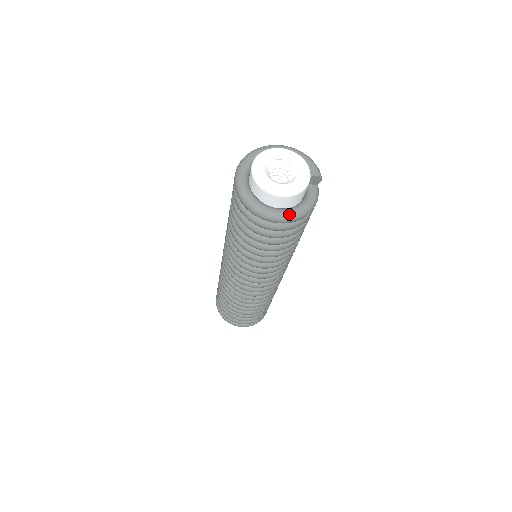
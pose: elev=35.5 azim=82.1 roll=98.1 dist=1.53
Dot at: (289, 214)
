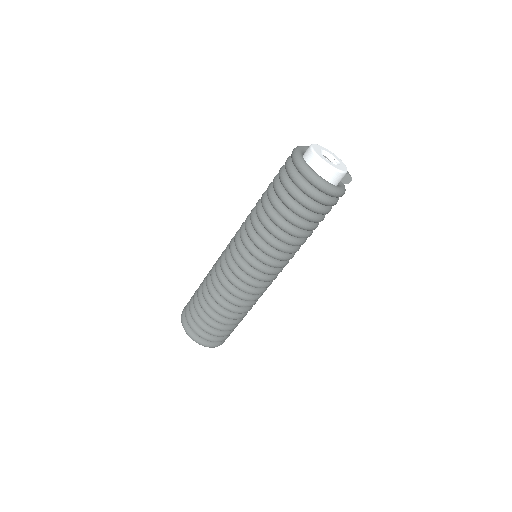
Dot at: (329, 184)
